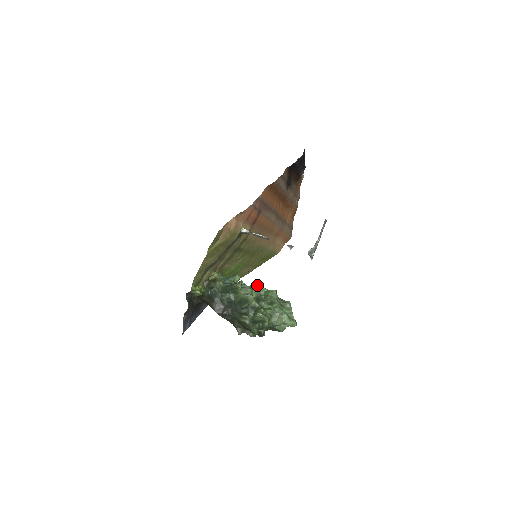
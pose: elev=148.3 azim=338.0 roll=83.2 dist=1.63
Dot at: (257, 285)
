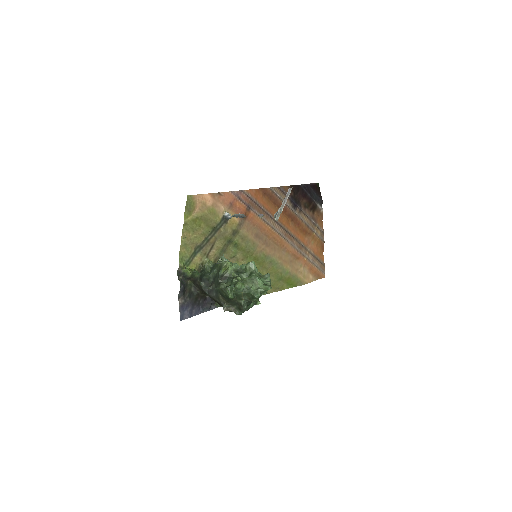
Dot at: occluded
